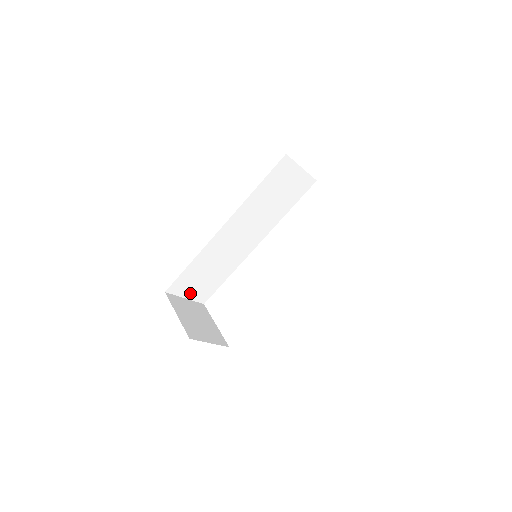
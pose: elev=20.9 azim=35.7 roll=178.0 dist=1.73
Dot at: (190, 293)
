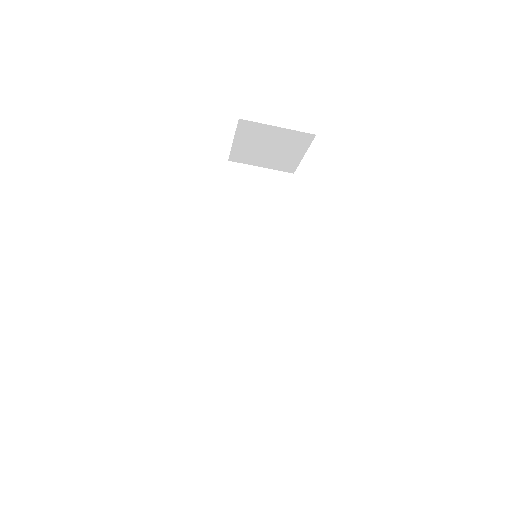
Dot at: (236, 373)
